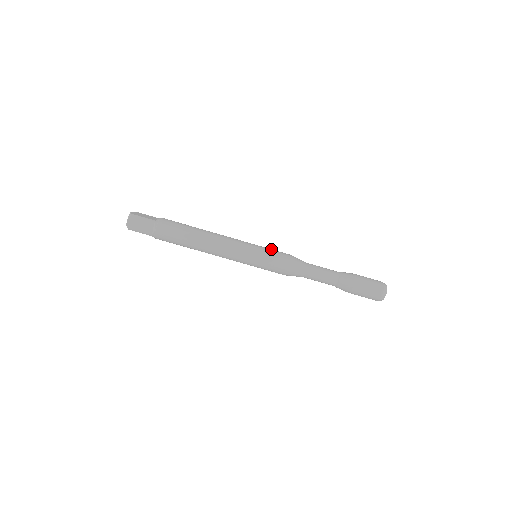
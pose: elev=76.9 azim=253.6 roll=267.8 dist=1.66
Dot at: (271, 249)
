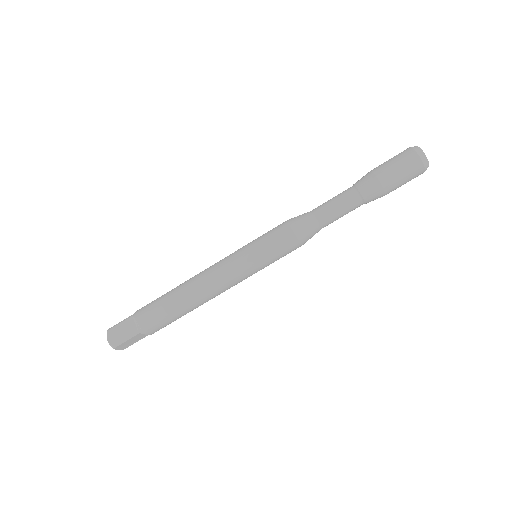
Dot at: occluded
